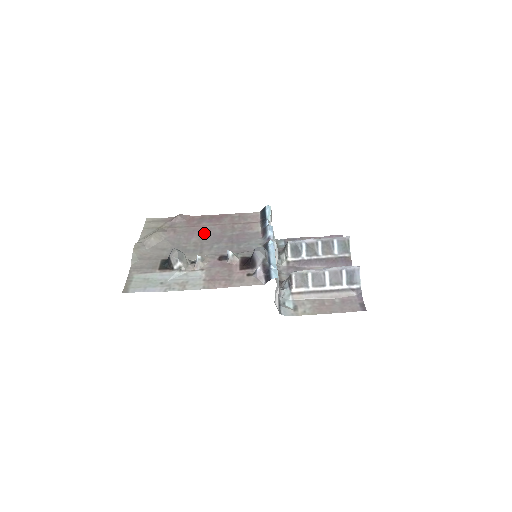
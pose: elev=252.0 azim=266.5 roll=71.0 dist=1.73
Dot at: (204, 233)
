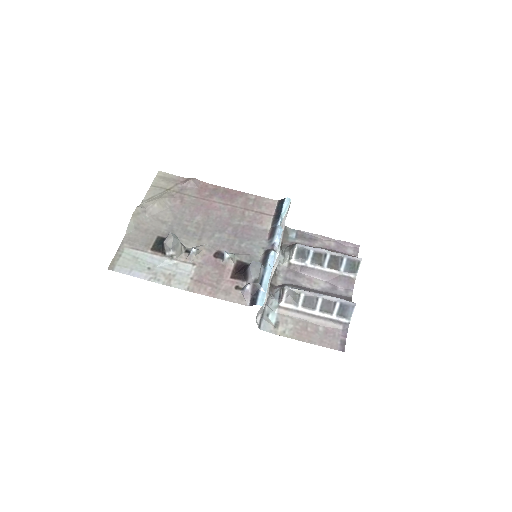
Dot at: (211, 213)
